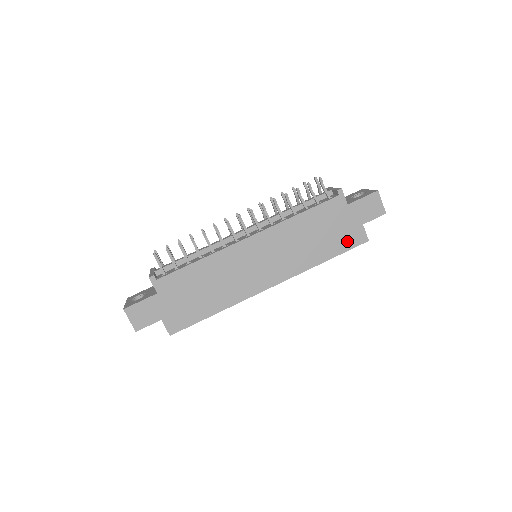
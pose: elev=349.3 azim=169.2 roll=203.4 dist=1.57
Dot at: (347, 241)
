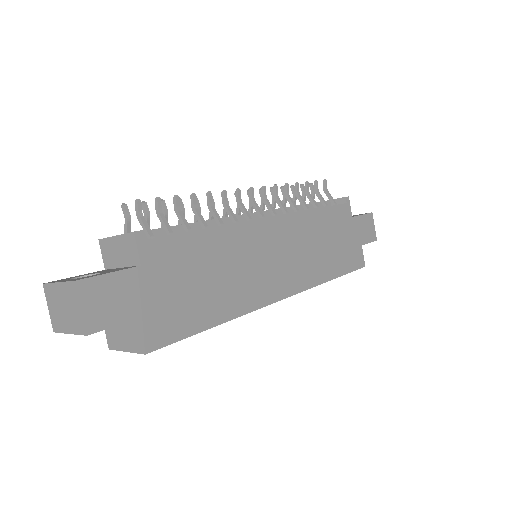
Dot at: (350, 260)
